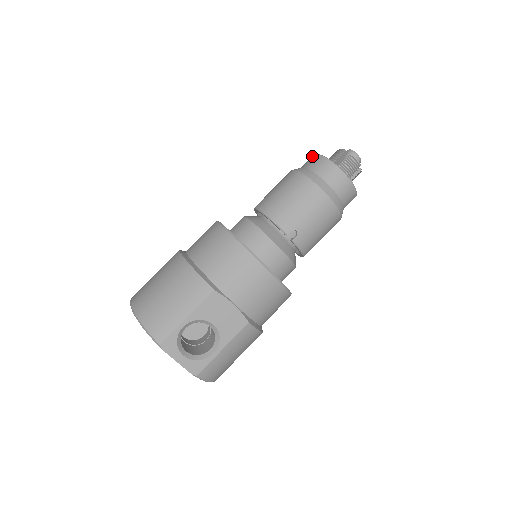
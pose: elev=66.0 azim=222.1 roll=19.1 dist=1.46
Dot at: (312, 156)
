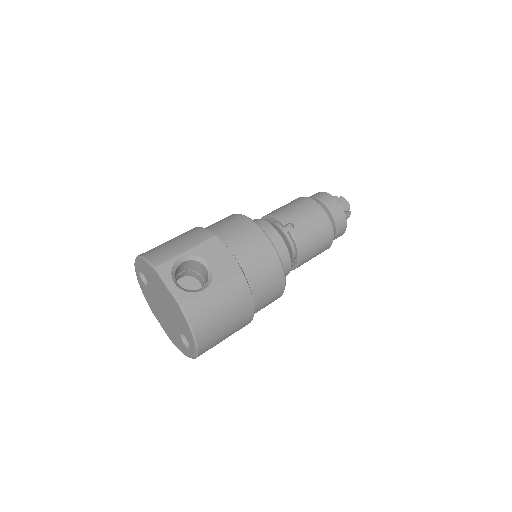
Dot at: occluded
